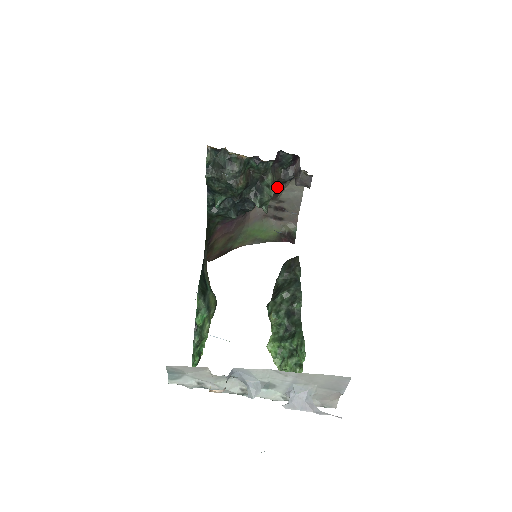
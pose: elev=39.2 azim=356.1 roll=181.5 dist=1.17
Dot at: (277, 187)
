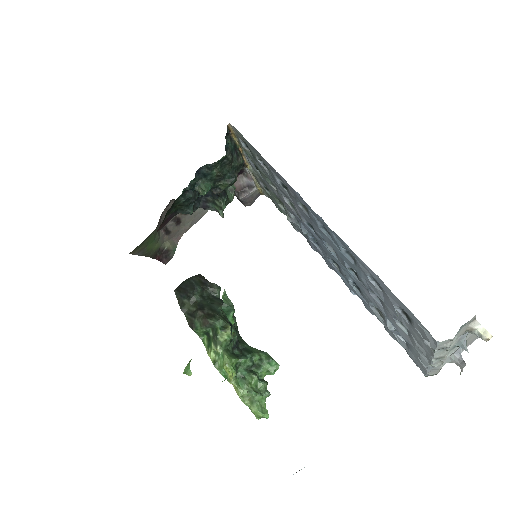
Dot at: occluded
